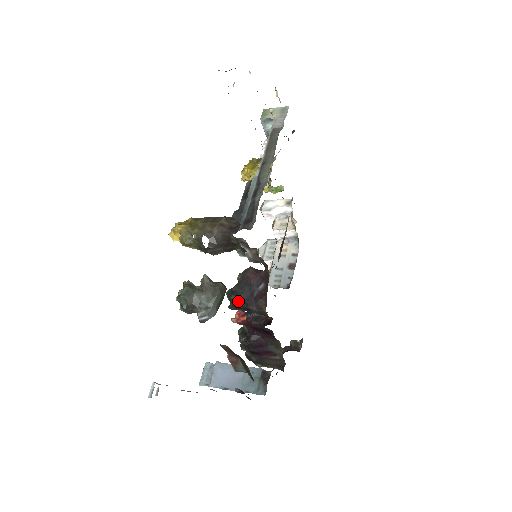
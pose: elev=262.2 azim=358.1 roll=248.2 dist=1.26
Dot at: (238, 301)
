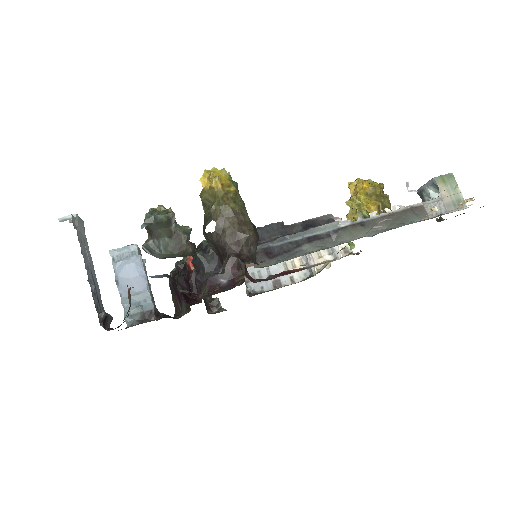
Dot at: (198, 261)
